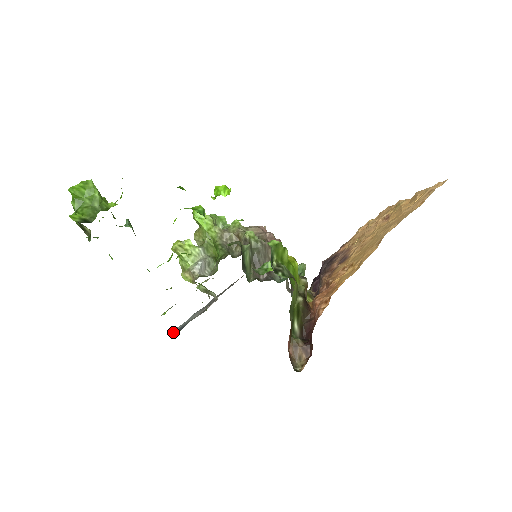
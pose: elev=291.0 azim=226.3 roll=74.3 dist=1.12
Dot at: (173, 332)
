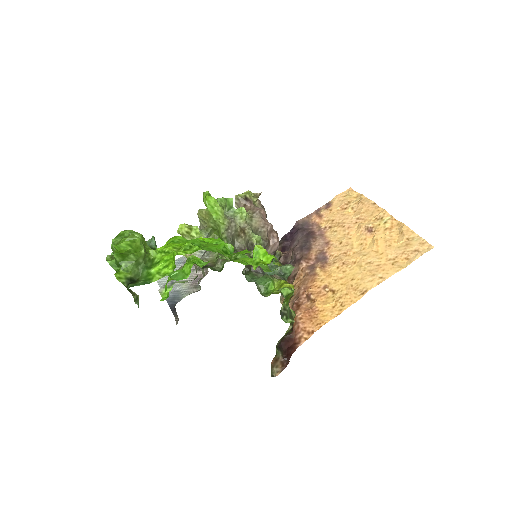
Dot at: occluded
